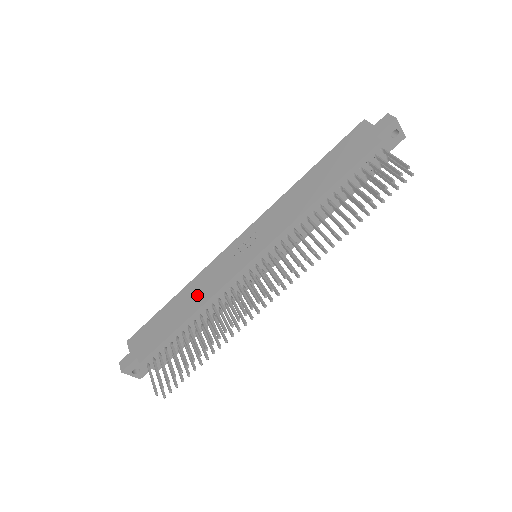
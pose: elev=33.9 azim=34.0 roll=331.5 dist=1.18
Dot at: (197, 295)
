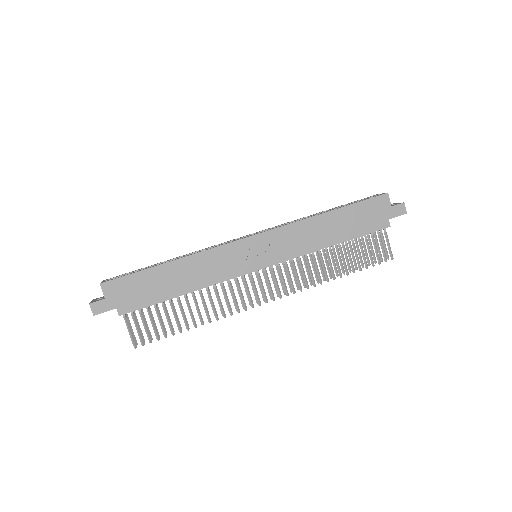
Dot at: (197, 275)
